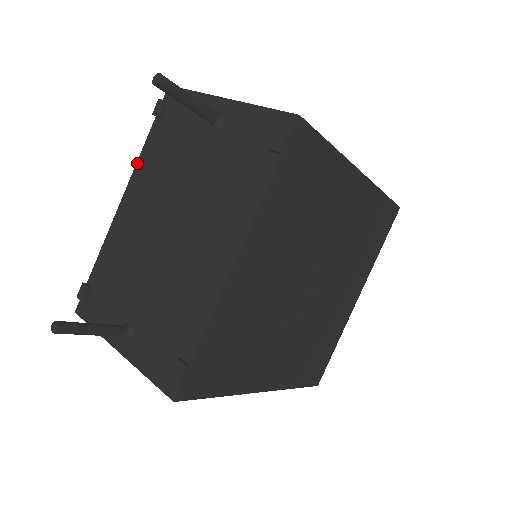
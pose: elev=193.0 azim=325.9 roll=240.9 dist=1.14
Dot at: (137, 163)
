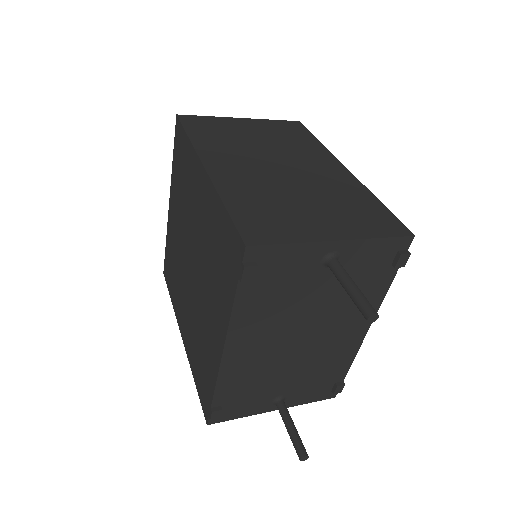
Dot at: (231, 321)
